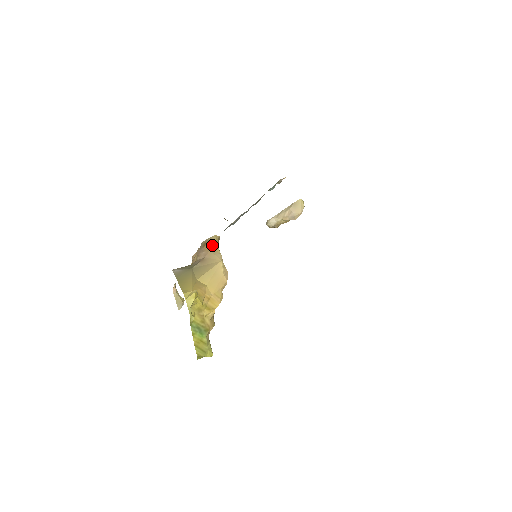
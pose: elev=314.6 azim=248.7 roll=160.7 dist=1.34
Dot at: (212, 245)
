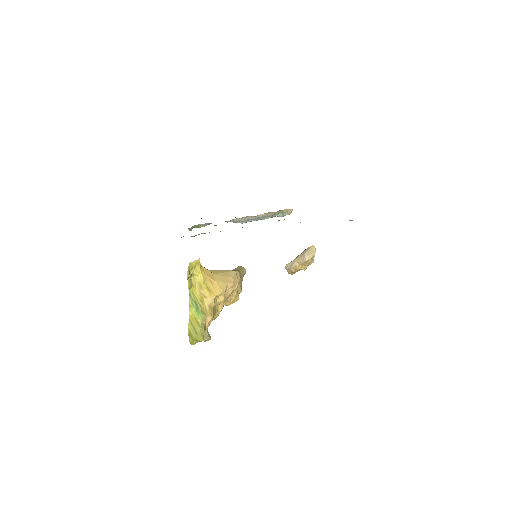
Dot at: (236, 269)
